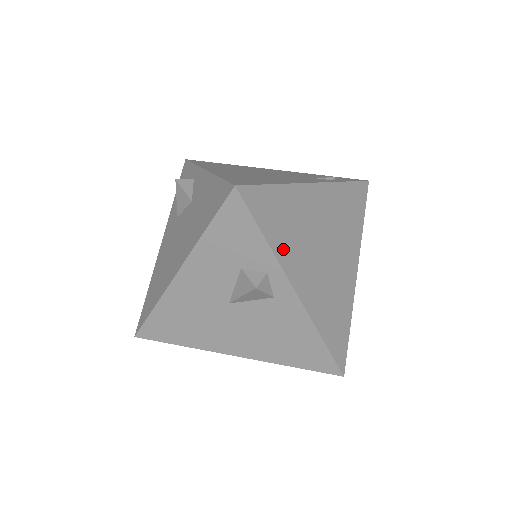
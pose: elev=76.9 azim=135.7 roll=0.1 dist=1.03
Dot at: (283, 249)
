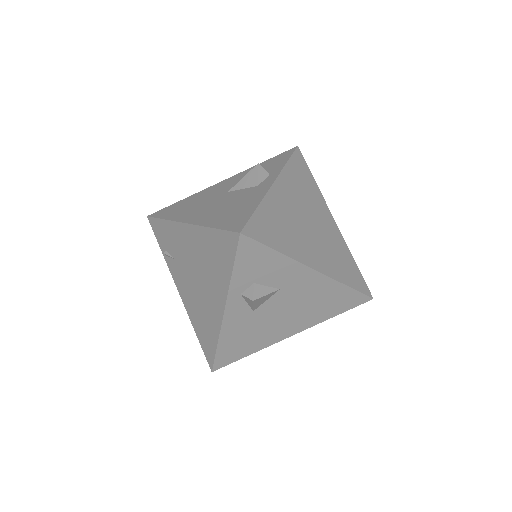
Dot at: (290, 176)
